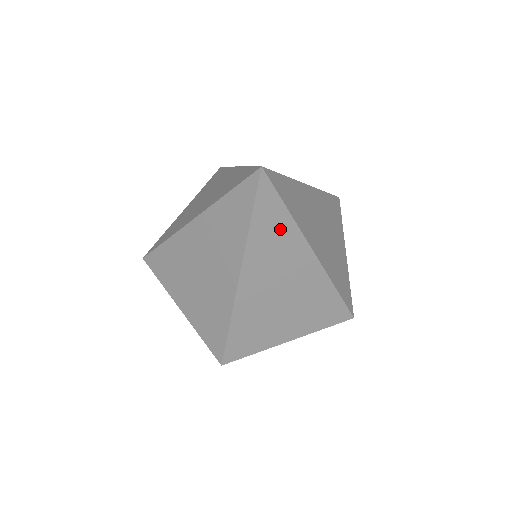
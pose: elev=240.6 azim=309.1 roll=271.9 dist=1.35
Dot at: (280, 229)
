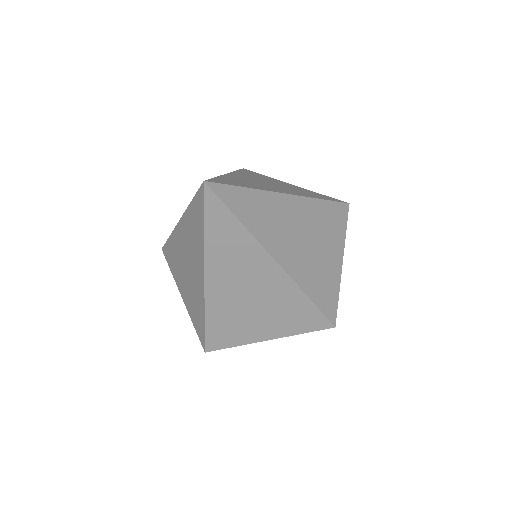
Dot at: (235, 237)
